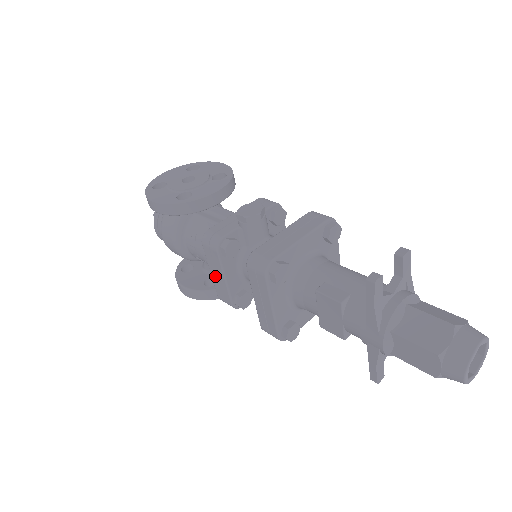
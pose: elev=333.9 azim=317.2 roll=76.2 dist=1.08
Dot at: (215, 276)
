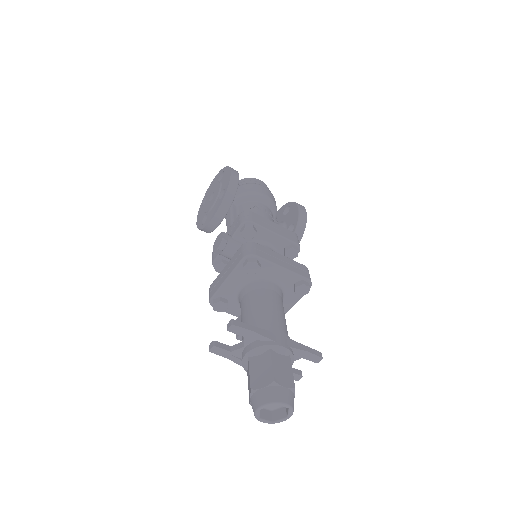
Dot at: occluded
